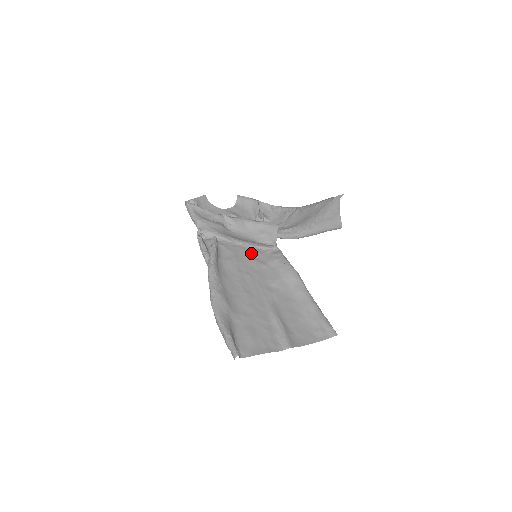
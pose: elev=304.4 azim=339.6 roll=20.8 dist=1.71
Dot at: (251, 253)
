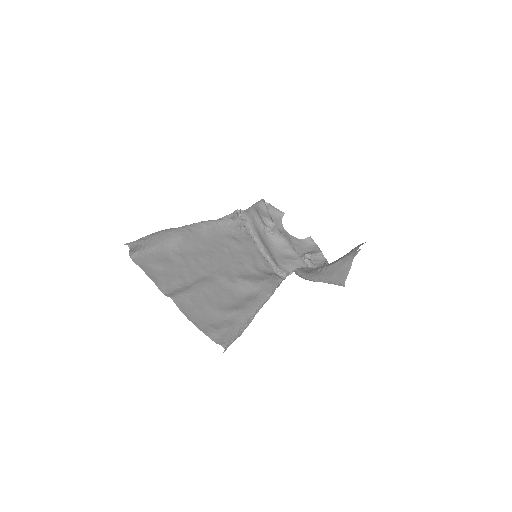
Dot at: (258, 257)
